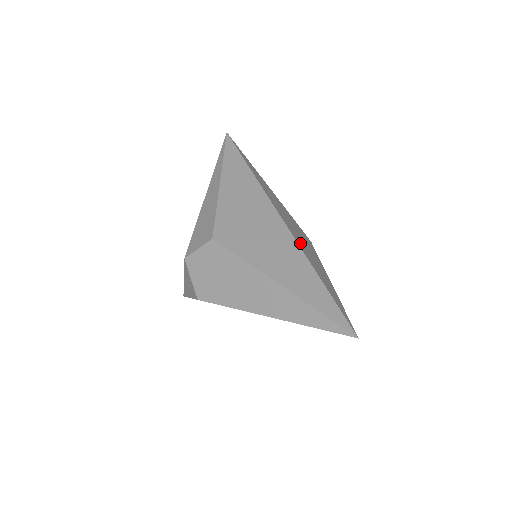
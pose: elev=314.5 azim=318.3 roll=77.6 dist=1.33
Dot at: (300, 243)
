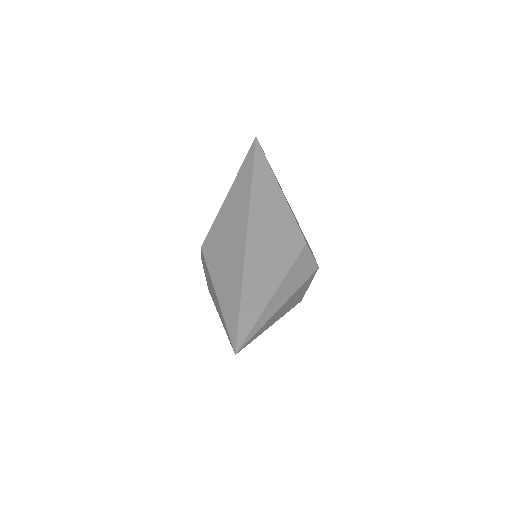
Dot at: (254, 255)
